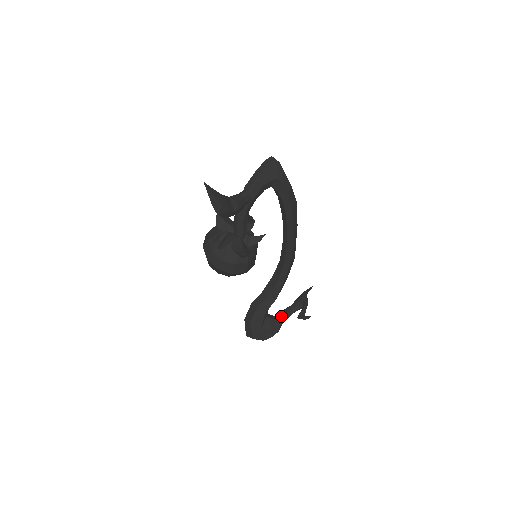
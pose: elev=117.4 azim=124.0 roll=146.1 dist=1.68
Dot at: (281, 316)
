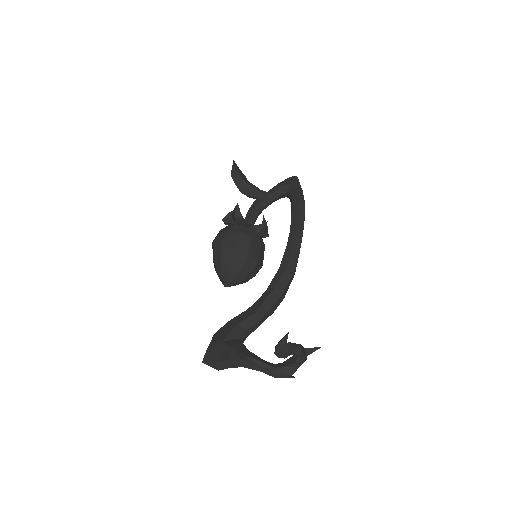
Dot at: (258, 357)
